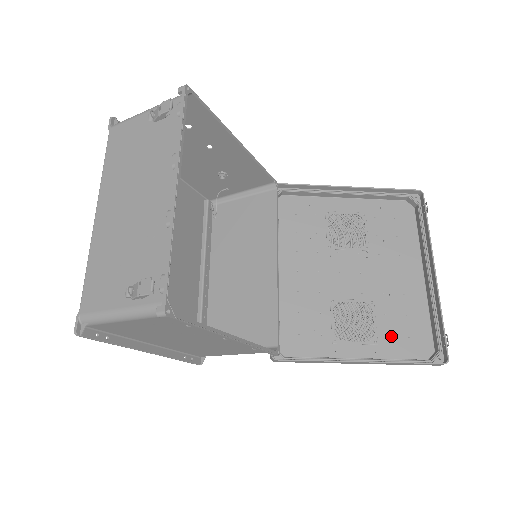
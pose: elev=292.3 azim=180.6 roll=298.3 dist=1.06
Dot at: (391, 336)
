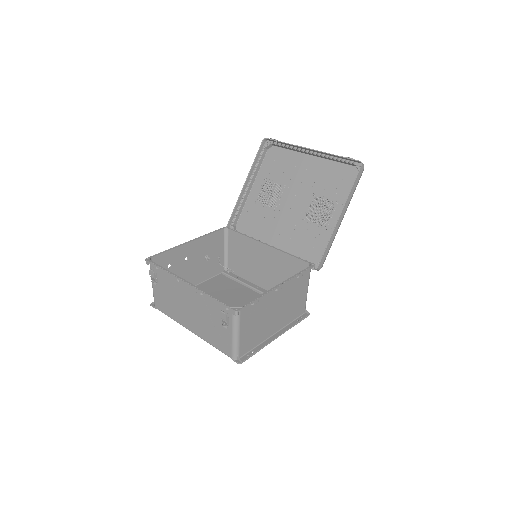
Dot at: (337, 191)
